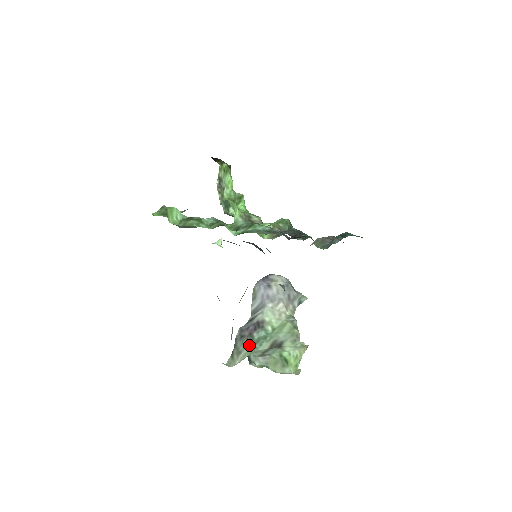
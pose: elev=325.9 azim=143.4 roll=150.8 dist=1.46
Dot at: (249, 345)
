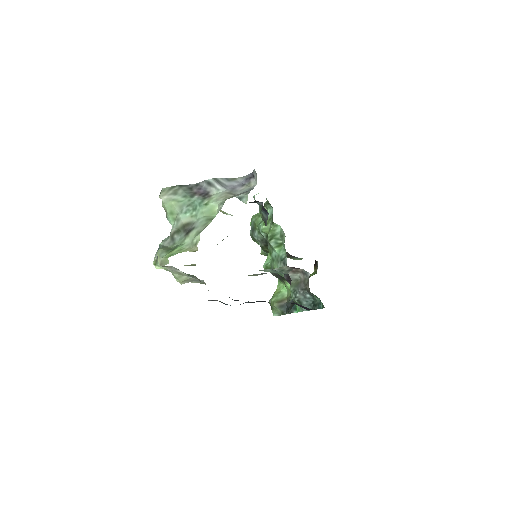
Dot at: (185, 198)
